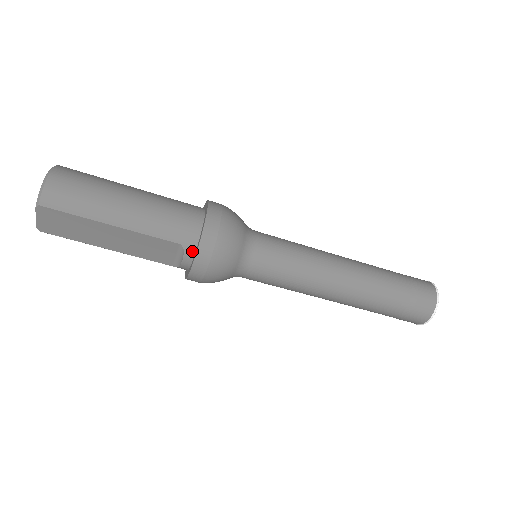
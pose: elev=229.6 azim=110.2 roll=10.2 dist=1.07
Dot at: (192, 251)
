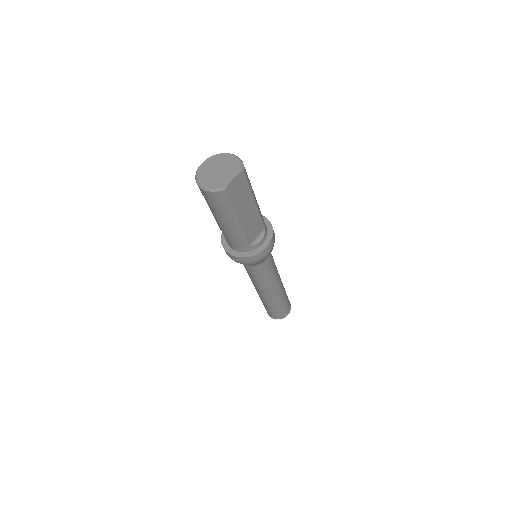
Dot at: (266, 234)
